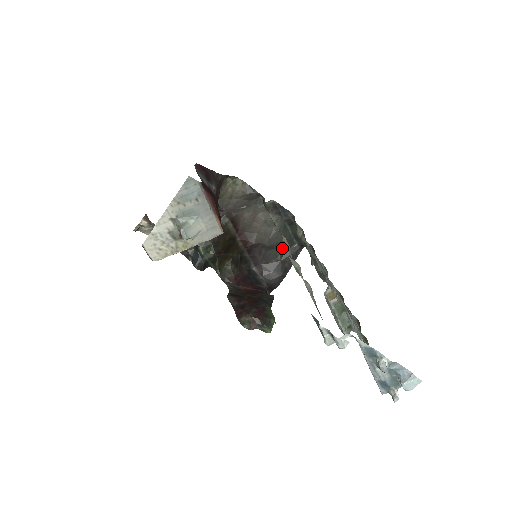
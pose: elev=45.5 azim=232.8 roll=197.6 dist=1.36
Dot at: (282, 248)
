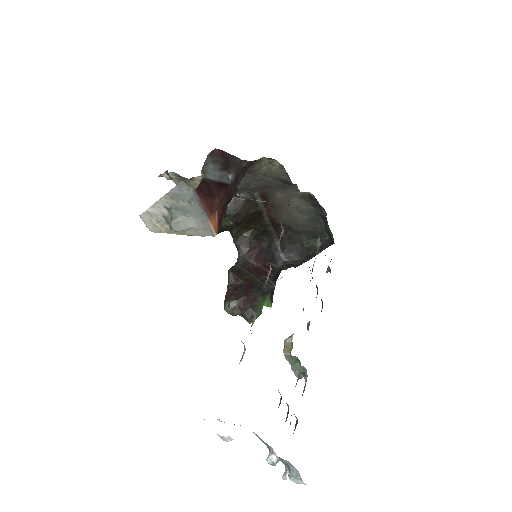
Dot at: (311, 236)
